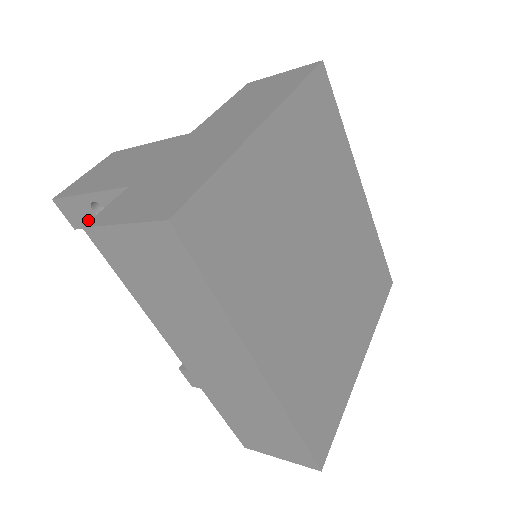
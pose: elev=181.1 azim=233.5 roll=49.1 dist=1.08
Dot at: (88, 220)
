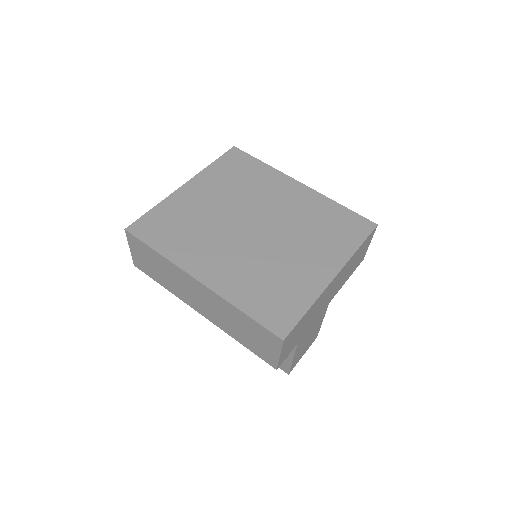
Dot at: occluded
